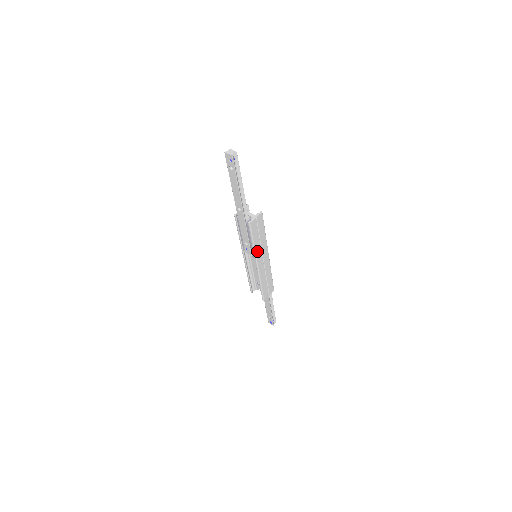
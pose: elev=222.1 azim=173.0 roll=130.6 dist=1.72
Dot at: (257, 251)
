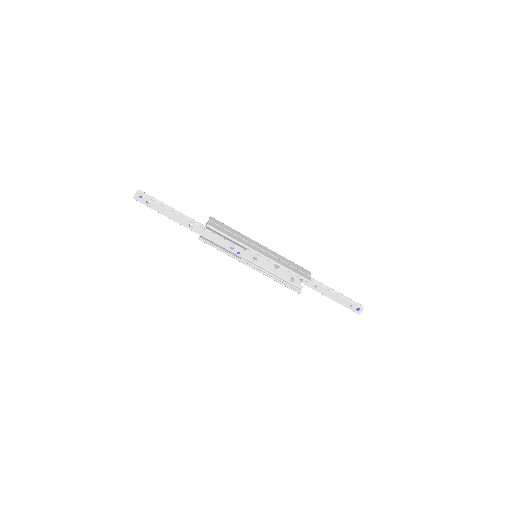
Dot at: (244, 243)
